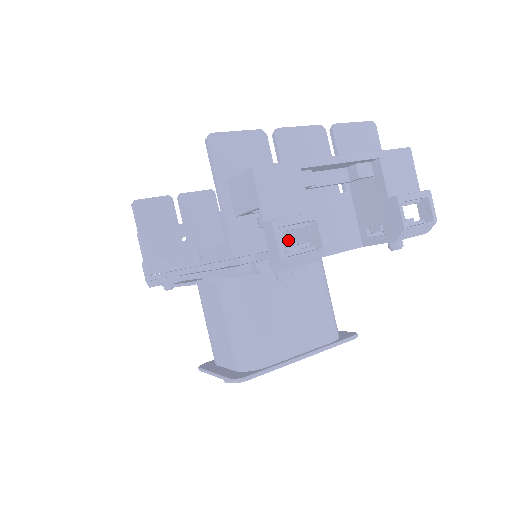
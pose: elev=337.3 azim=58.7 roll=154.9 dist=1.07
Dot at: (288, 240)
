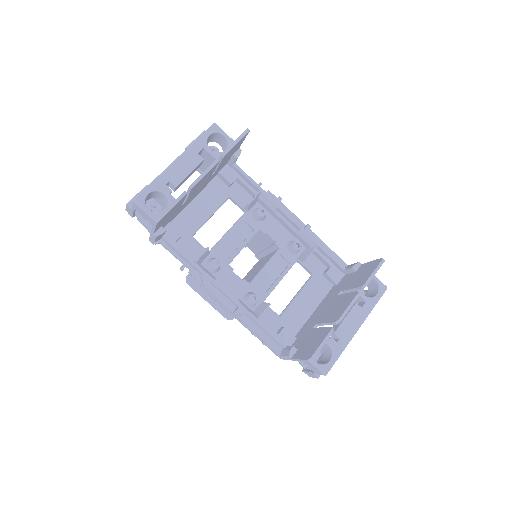
Dot at: occluded
